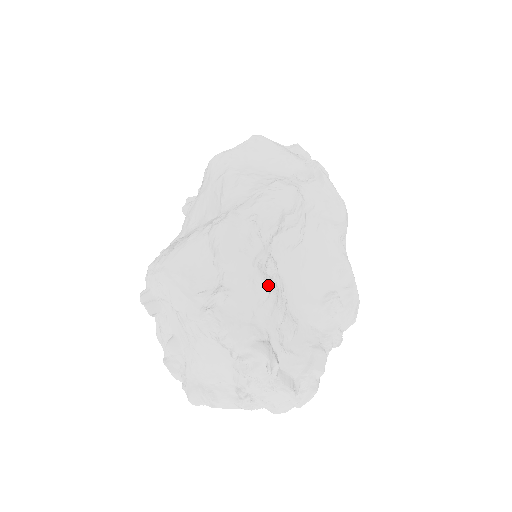
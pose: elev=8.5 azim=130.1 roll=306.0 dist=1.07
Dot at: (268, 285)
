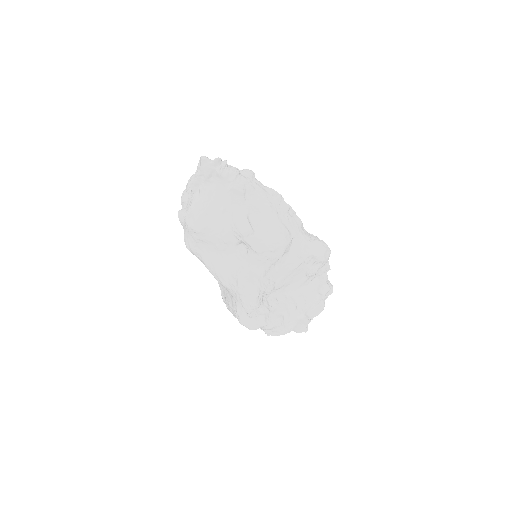
Dot at: (279, 318)
